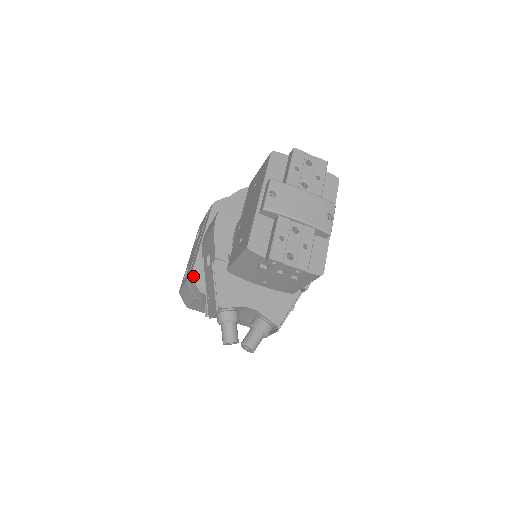
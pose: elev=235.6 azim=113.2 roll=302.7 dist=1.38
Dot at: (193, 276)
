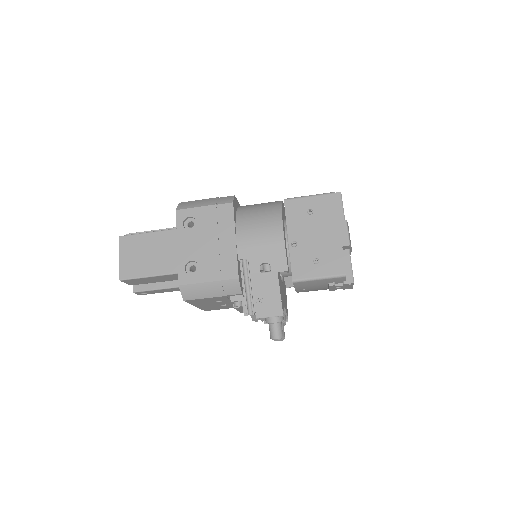
Dot at: (239, 279)
